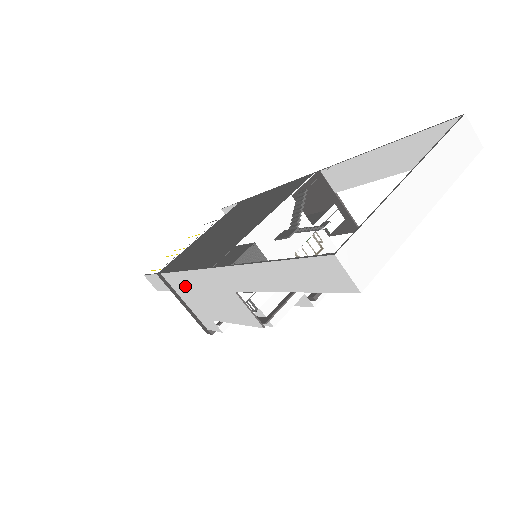
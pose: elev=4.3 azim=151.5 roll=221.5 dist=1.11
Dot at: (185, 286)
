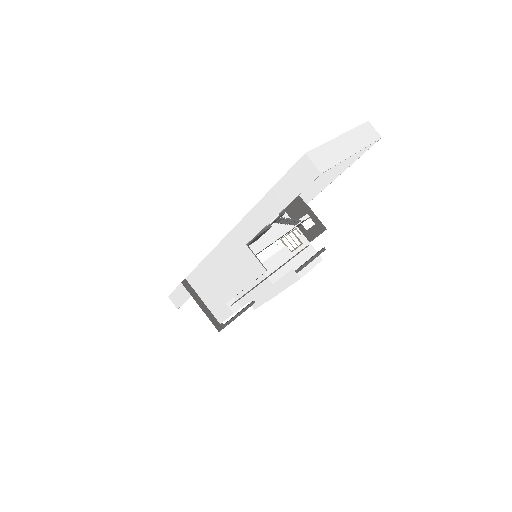
Dot at: (206, 276)
